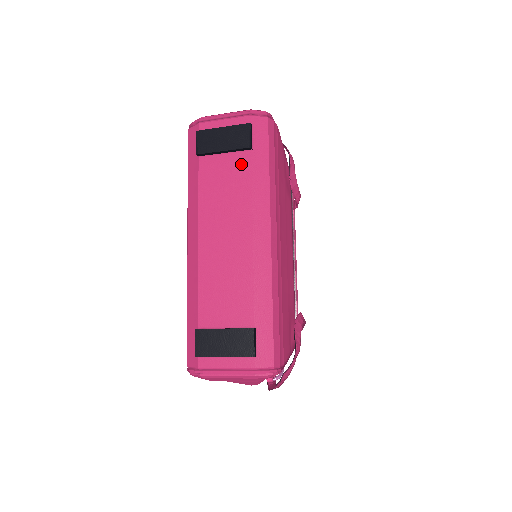
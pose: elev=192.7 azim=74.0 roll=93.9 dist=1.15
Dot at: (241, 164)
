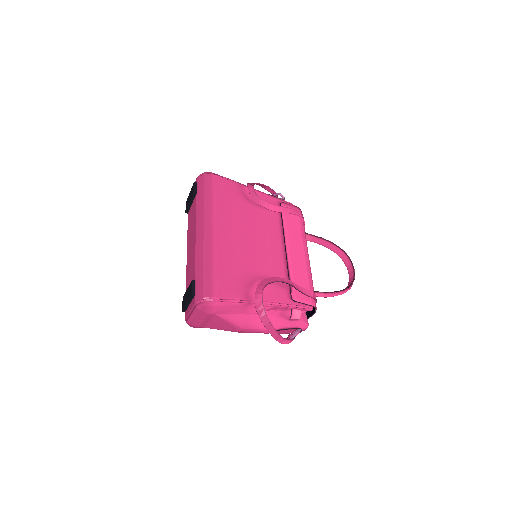
Dot at: (194, 204)
